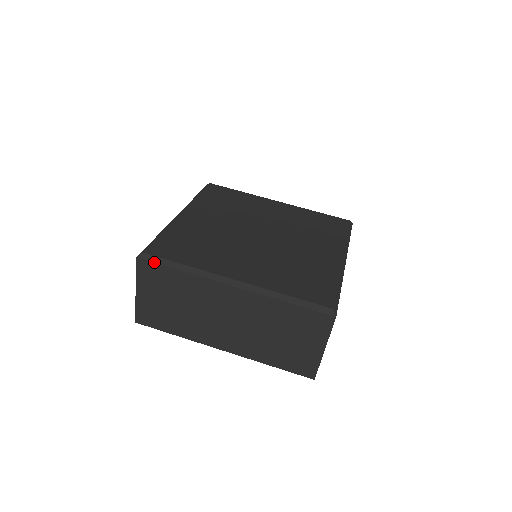
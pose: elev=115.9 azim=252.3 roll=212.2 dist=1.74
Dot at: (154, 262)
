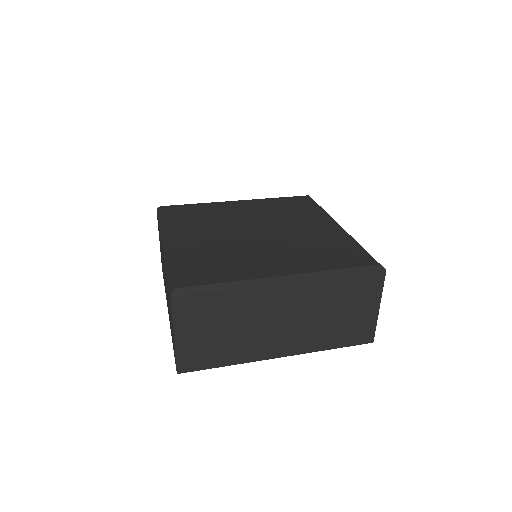
Dot at: (193, 293)
